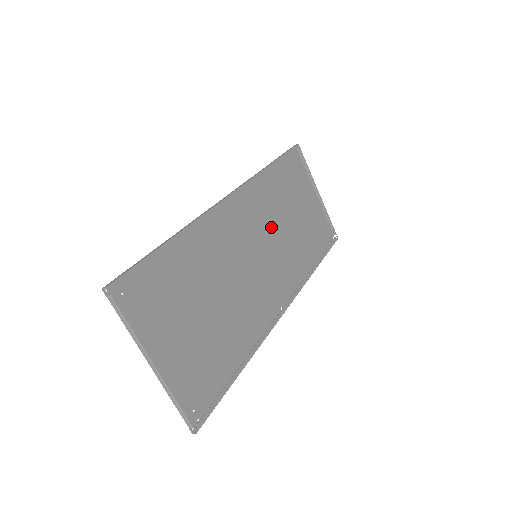
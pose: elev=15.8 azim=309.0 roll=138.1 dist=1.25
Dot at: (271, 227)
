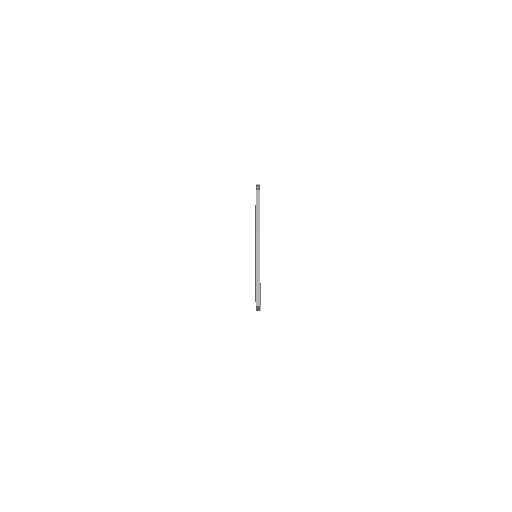
Dot at: occluded
